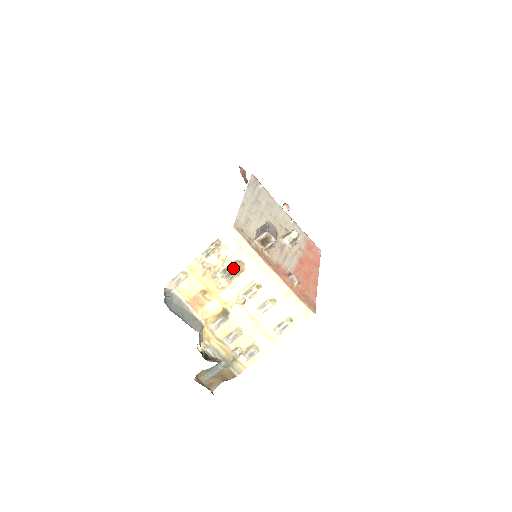
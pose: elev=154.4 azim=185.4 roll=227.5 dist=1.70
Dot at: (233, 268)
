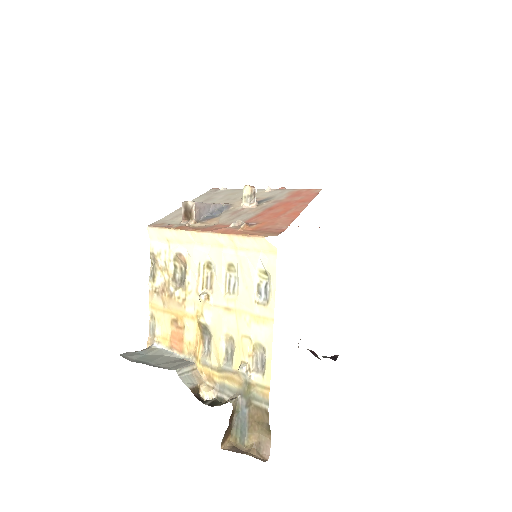
Dot at: (180, 270)
